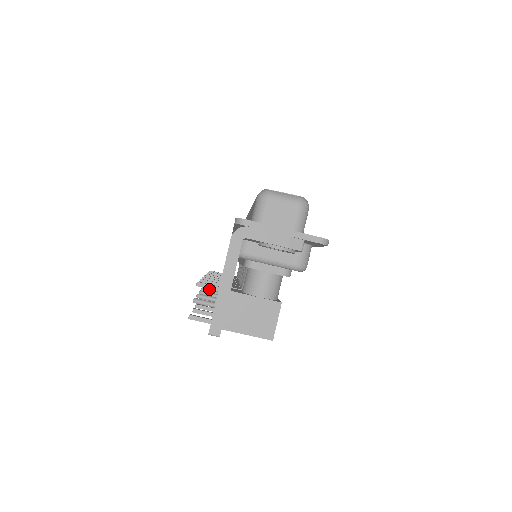
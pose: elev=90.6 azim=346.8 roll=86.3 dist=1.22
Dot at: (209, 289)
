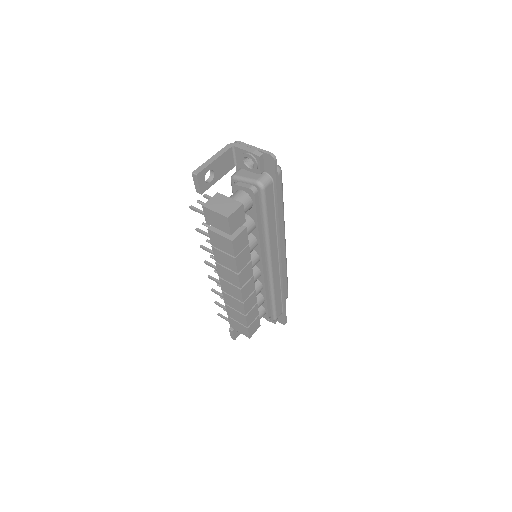
Dot at: occluded
